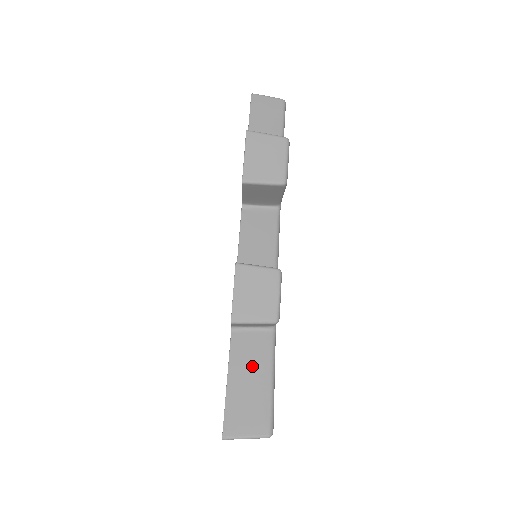
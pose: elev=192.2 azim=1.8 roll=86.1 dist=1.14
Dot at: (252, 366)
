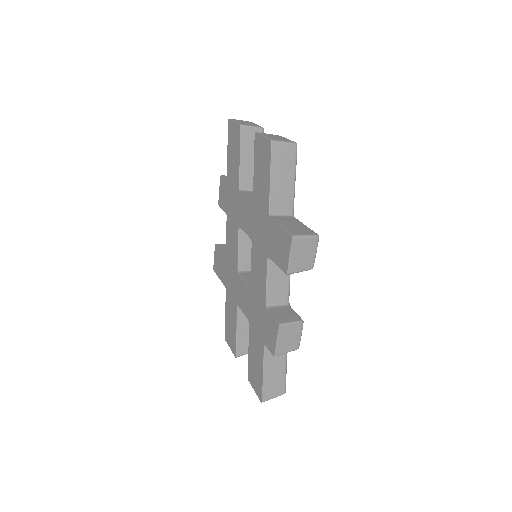
Dot at: (276, 363)
